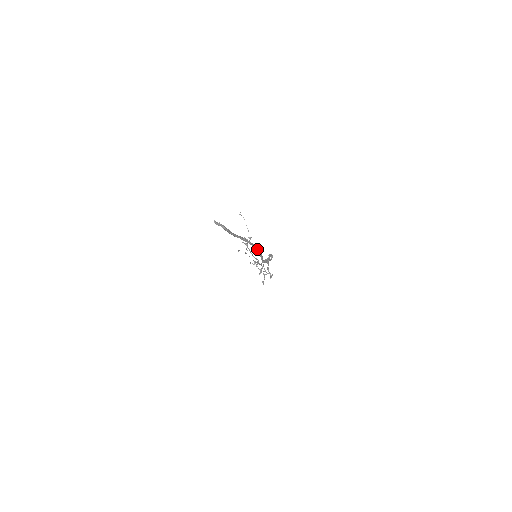
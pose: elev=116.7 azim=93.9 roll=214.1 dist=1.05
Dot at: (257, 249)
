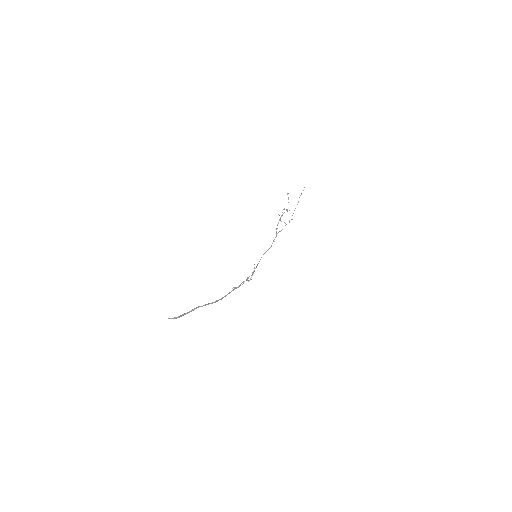
Dot at: occluded
